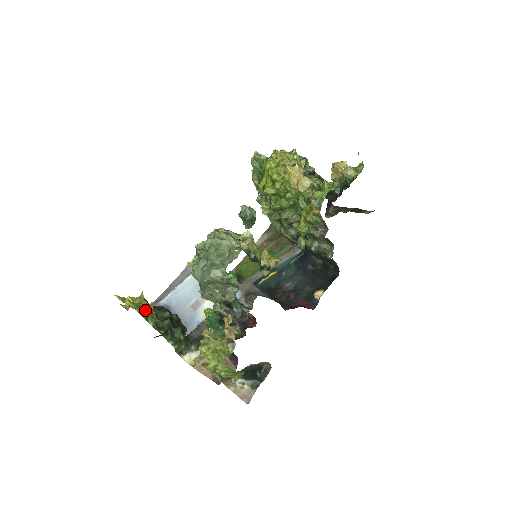
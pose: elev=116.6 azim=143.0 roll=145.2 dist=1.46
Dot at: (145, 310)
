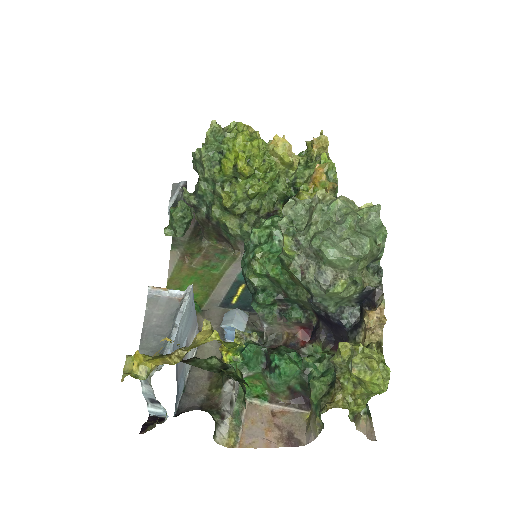
Dot at: occluded
